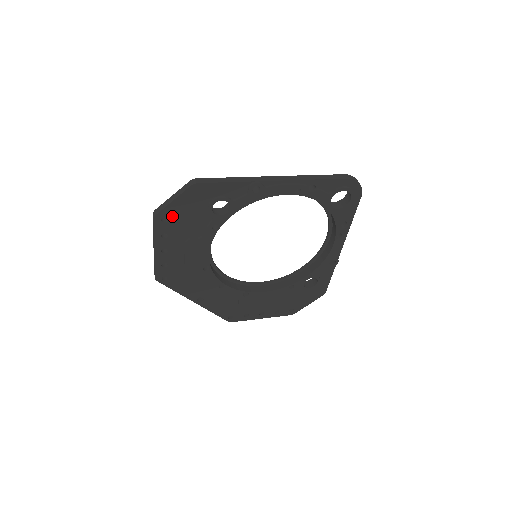
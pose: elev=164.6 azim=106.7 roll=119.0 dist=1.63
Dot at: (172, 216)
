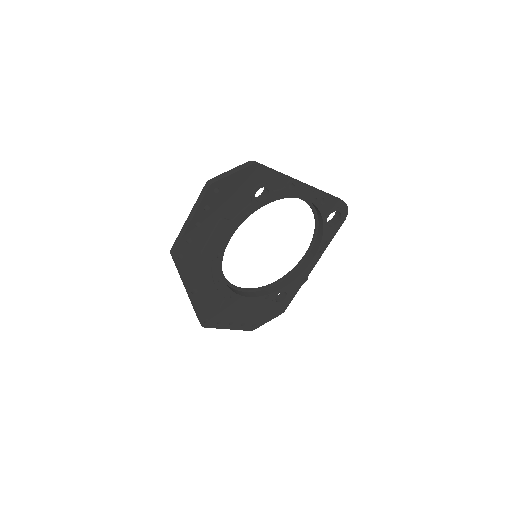
Dot at: (224, 189)
